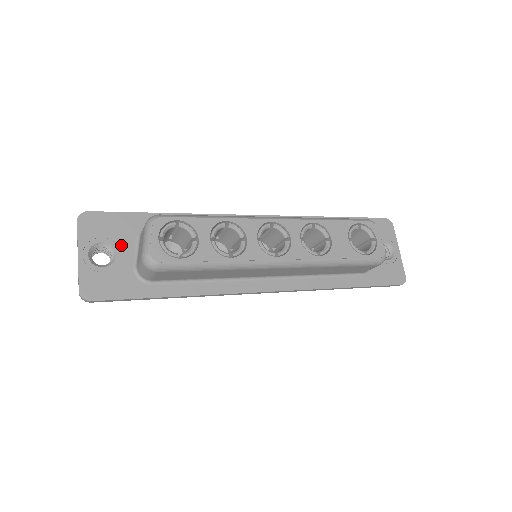
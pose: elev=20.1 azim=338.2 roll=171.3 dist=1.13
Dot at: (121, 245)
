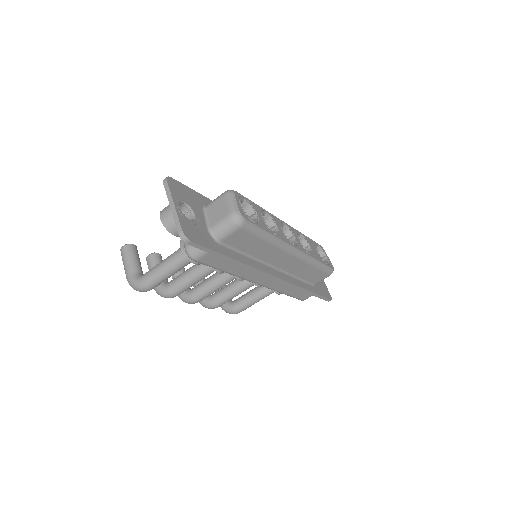
Dot at: (196, 210)
